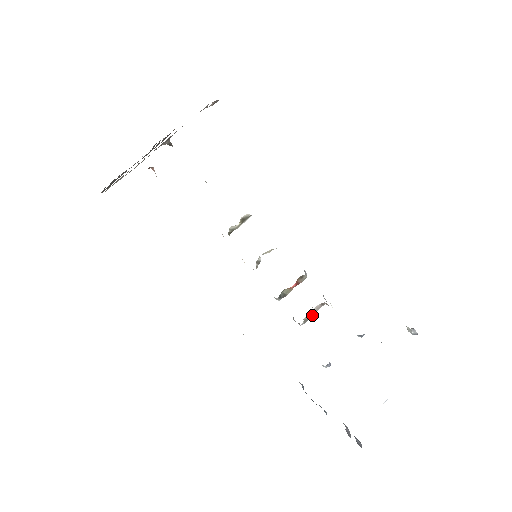
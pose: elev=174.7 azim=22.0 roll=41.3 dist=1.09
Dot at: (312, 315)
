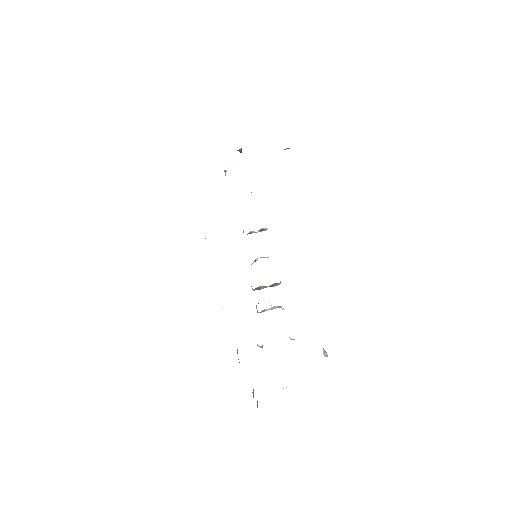
Dot at: occluded
